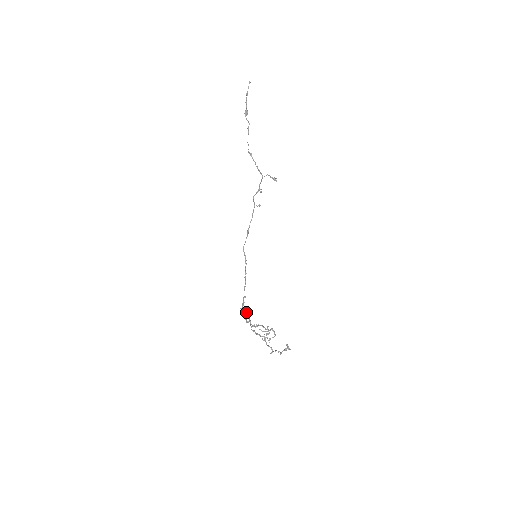
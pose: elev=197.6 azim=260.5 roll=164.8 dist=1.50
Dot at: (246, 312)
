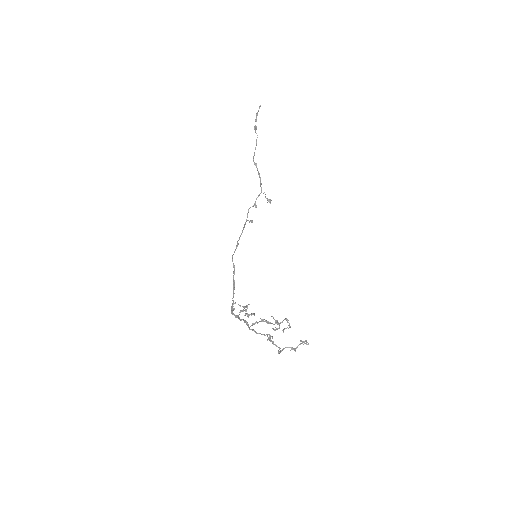
Dot at: occluded
